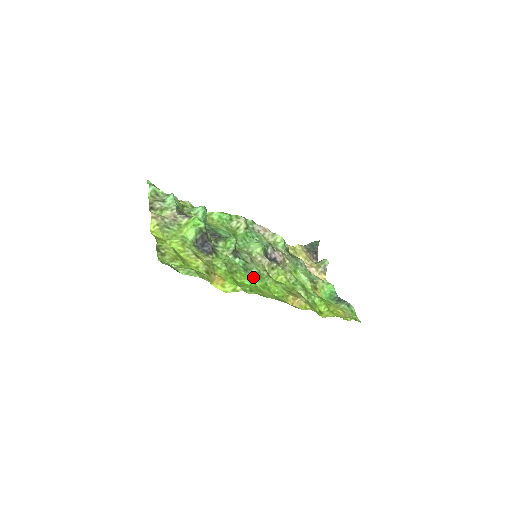
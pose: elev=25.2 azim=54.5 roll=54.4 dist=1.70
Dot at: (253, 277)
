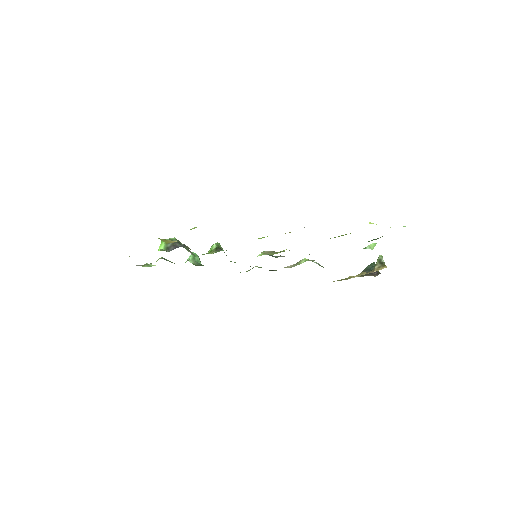
Dot at: occluded
